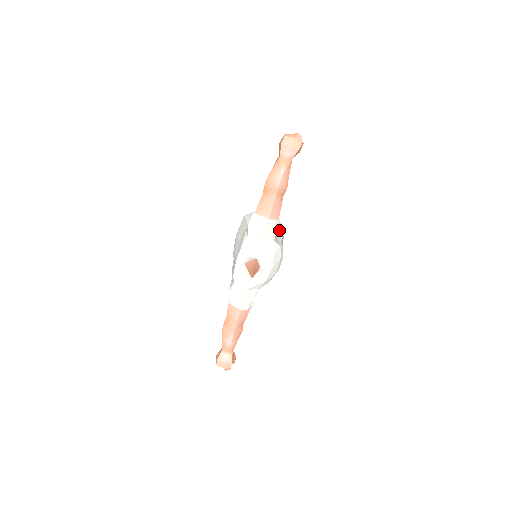
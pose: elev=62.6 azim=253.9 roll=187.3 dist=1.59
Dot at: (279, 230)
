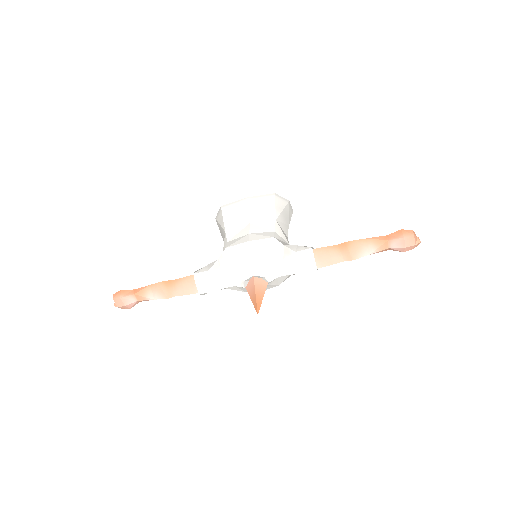
Dot at: occluded
